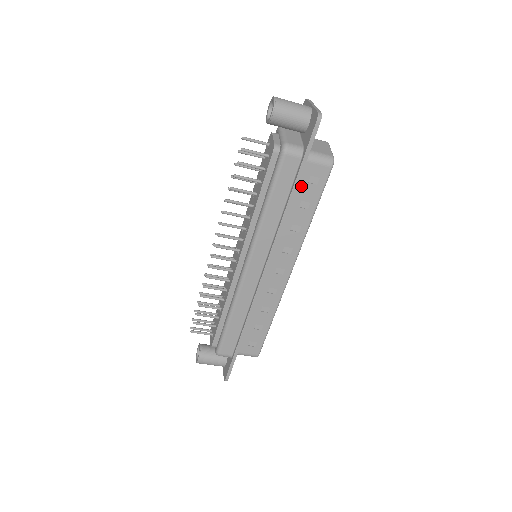
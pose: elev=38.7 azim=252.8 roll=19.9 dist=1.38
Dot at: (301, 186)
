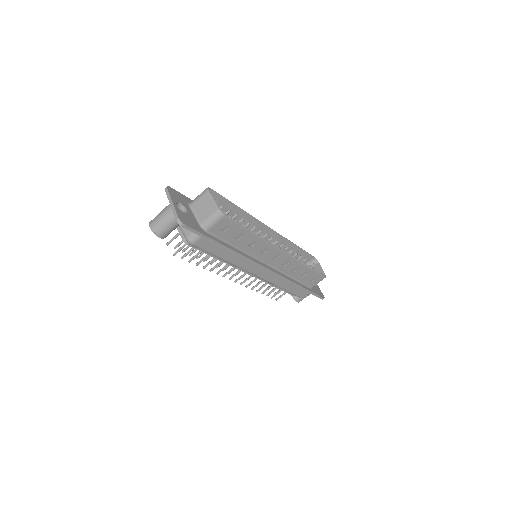
Dot at: (224, 236)
